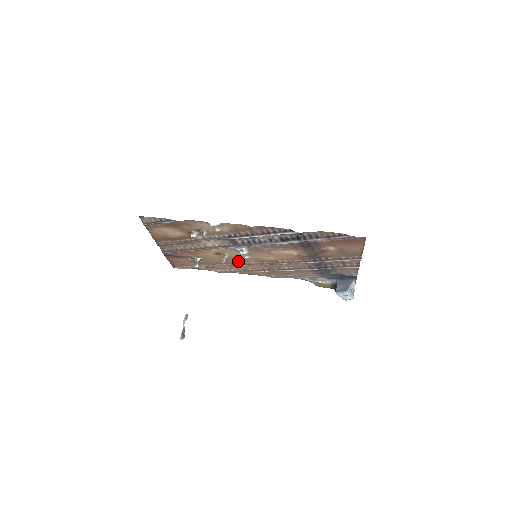
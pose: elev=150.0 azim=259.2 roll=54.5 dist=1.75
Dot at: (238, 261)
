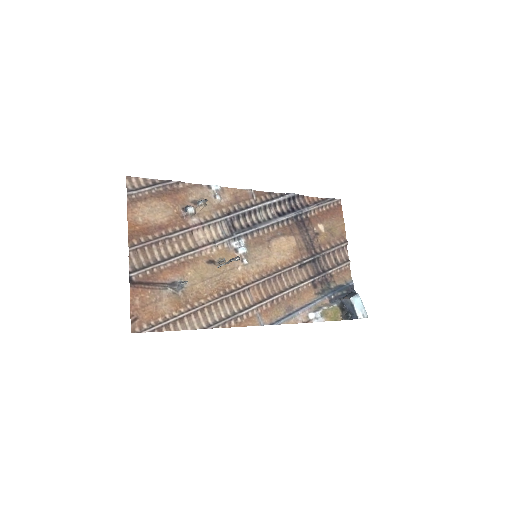
Dot at: (234, 280)
